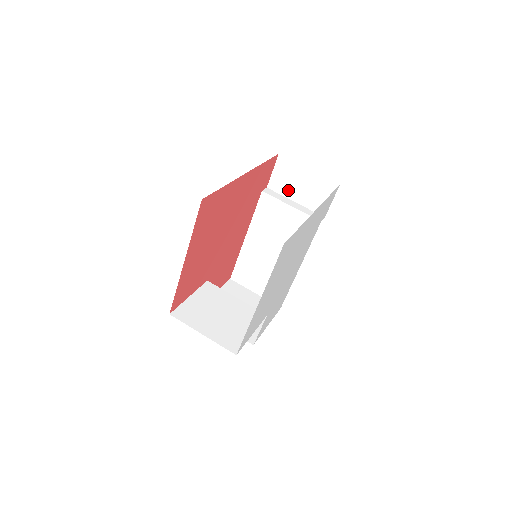
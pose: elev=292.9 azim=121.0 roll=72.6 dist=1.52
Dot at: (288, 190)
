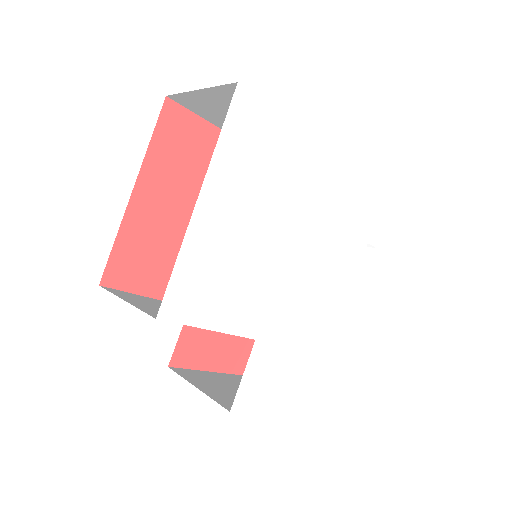
Dot at: occluded
